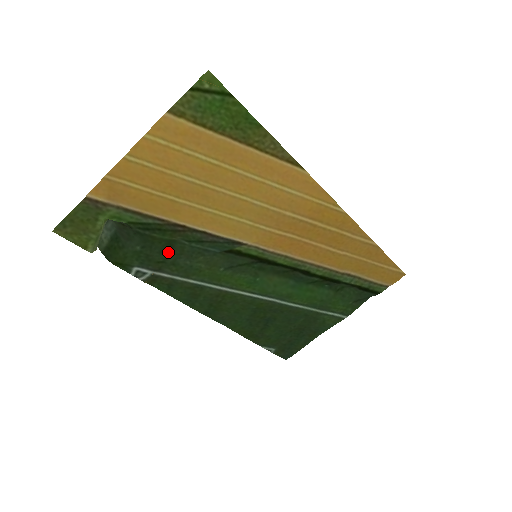
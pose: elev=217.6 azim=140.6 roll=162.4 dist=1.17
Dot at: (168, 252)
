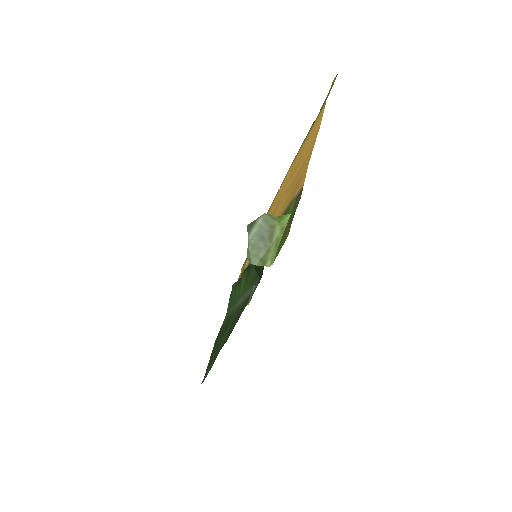
Dot at: occluded
